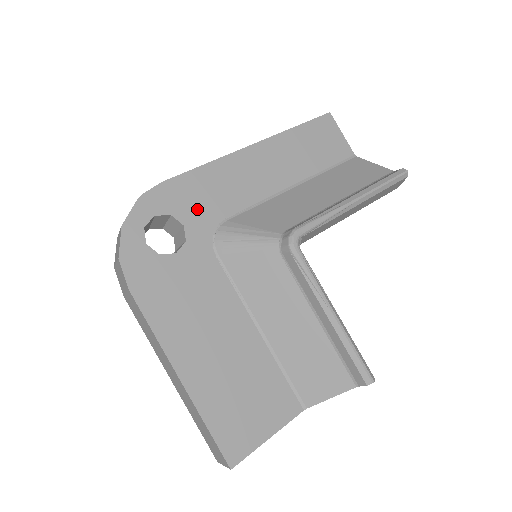
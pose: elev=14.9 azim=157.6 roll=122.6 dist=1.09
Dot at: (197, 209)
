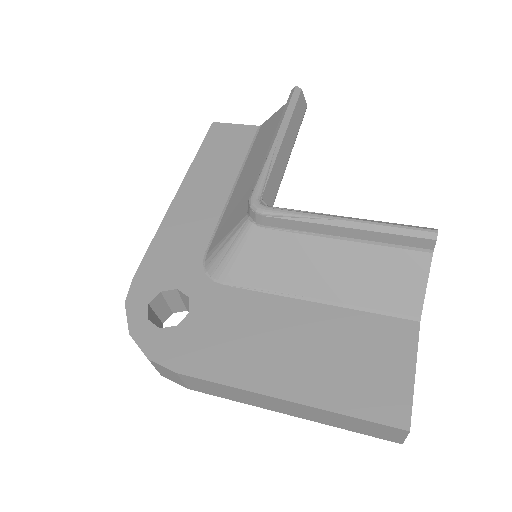
Dot at: (176, 269)
